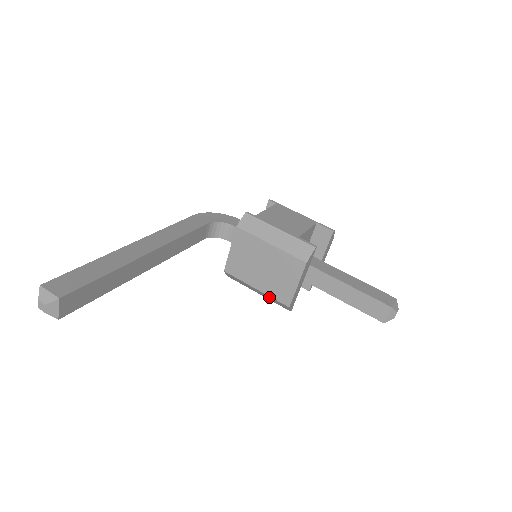
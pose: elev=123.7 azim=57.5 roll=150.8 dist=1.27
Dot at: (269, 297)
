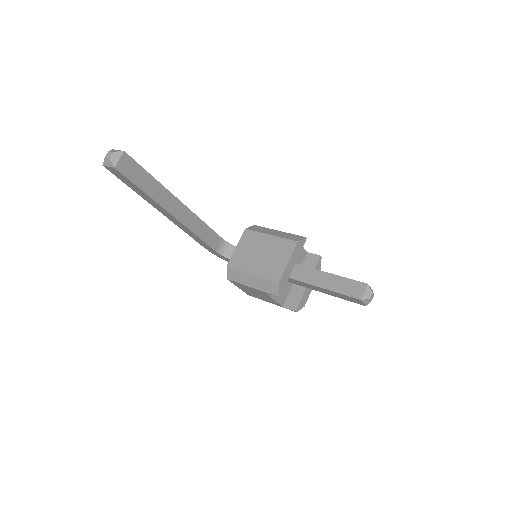
Dot at: (262, 281)
